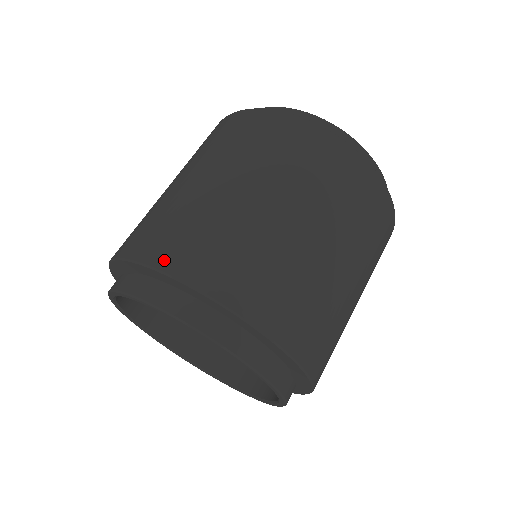
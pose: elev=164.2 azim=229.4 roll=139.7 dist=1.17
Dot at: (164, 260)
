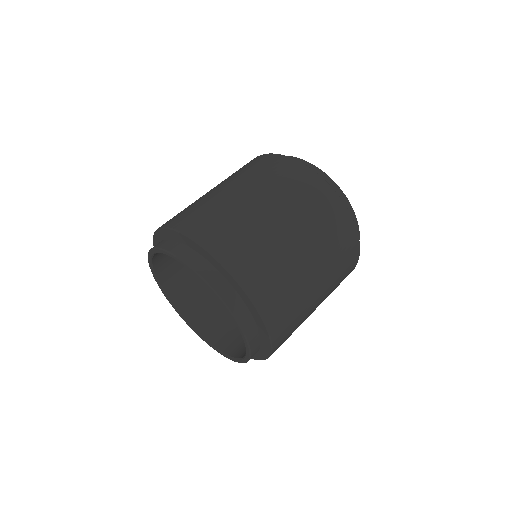
Dot at: (185, 227)
